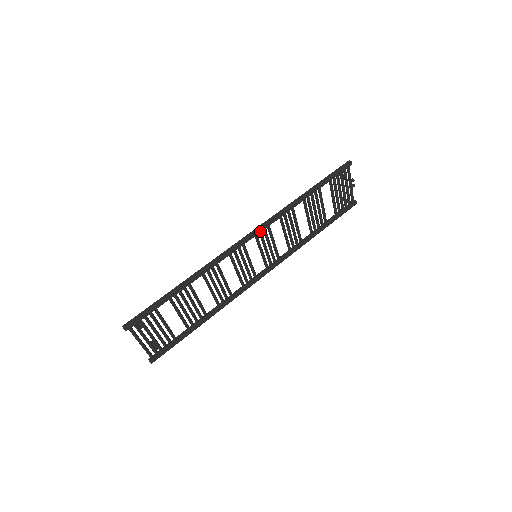
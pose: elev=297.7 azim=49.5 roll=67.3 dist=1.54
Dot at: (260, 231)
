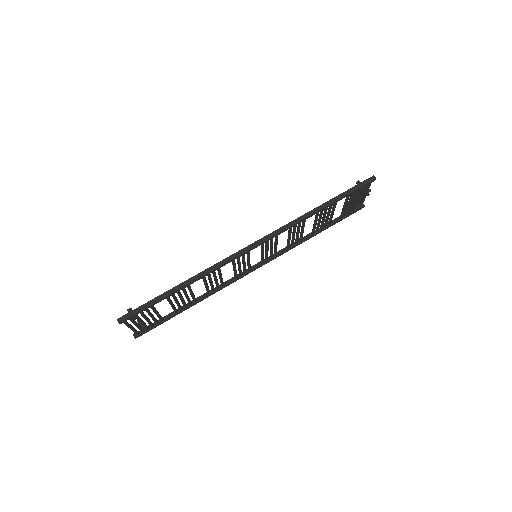
Dot at: (268, 240)
